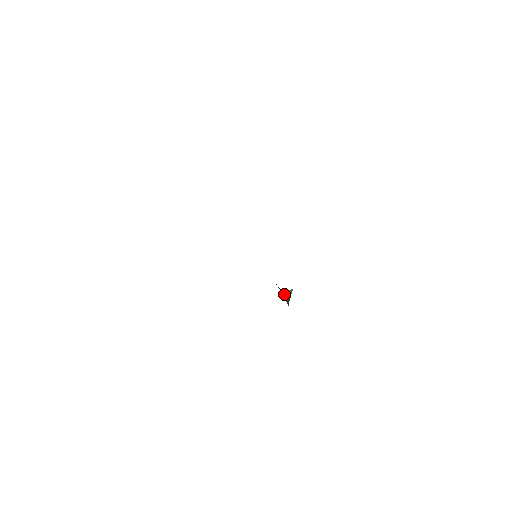
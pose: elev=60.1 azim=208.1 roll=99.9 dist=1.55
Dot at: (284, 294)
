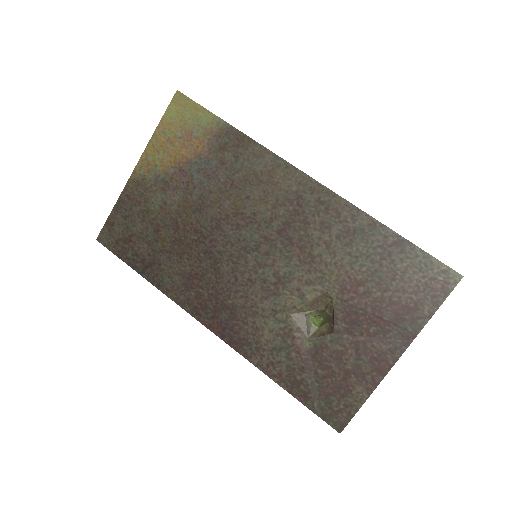
Dot at: (316, 331)
